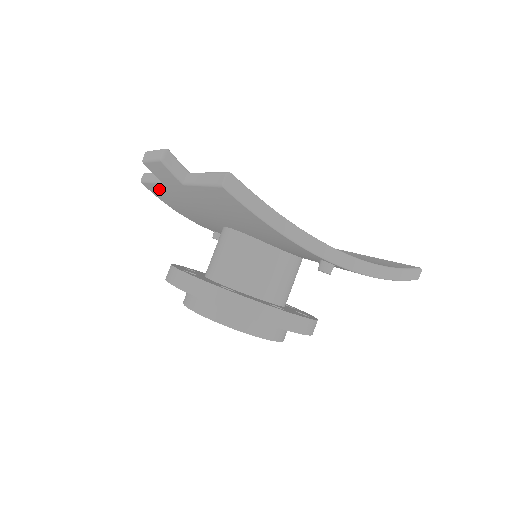
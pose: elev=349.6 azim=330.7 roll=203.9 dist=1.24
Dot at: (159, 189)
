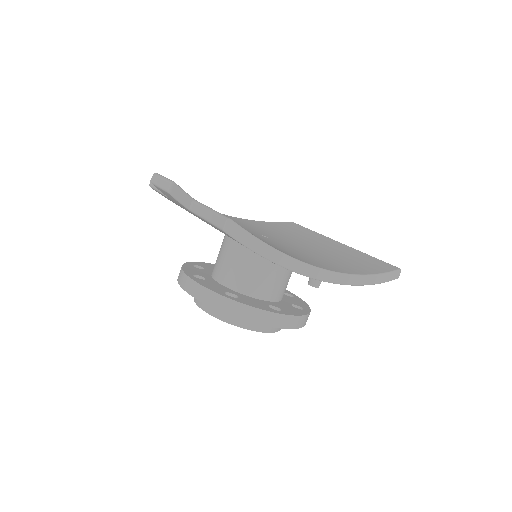
Dot at: (167, 198)
